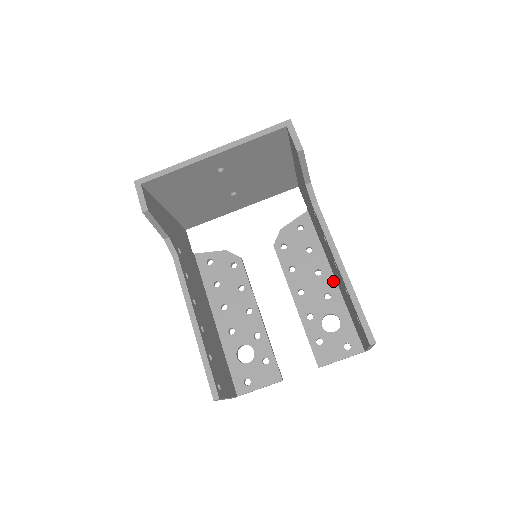
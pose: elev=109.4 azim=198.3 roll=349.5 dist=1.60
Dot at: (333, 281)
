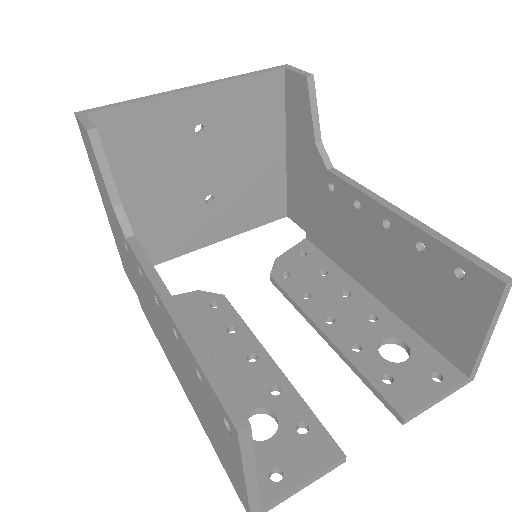
Dot at: (372, 300)
